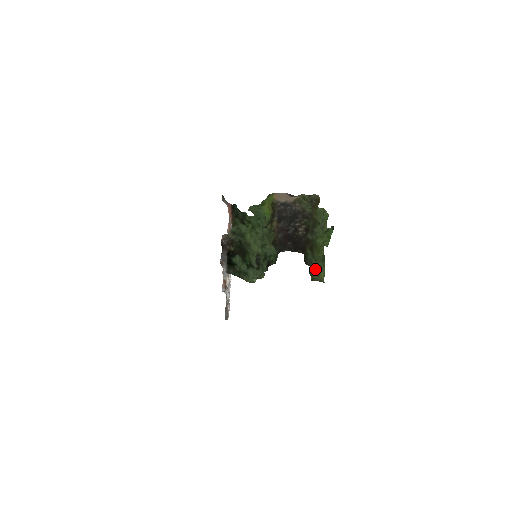
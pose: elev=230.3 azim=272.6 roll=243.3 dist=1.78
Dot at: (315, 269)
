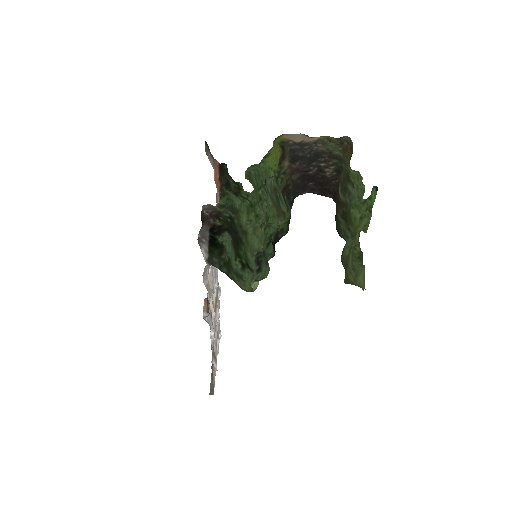
Dot at: (350, 266)
